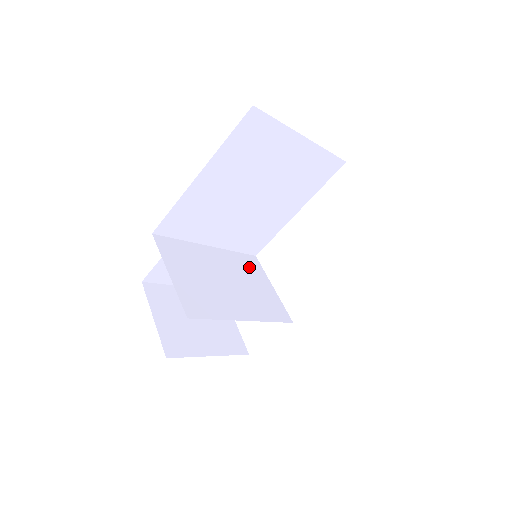
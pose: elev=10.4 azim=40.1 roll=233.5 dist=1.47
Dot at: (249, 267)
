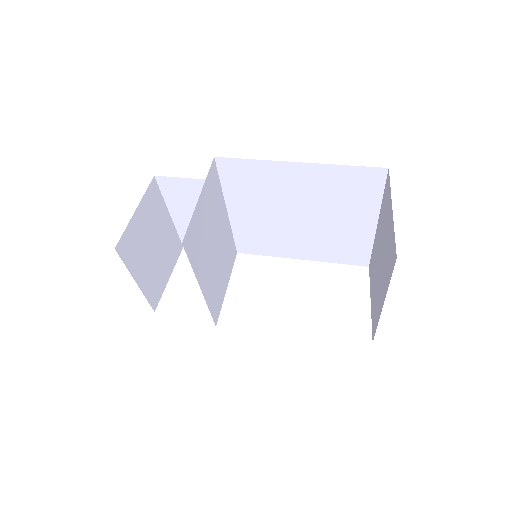
Dot at: (229, 255)
